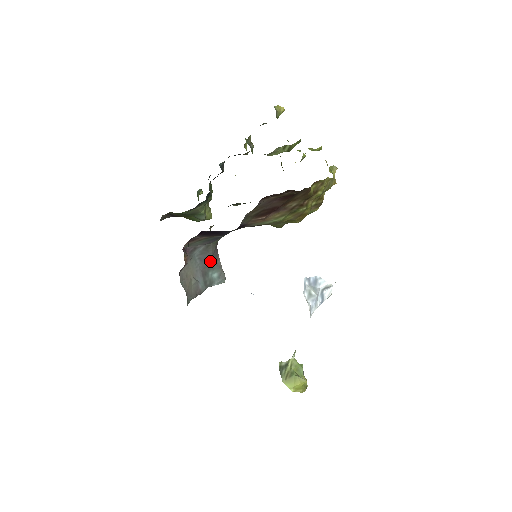
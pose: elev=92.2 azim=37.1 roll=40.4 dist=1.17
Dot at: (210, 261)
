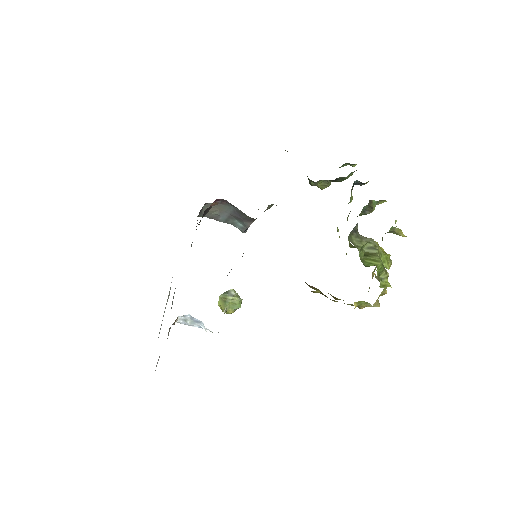
Dot at: (241, 218)
